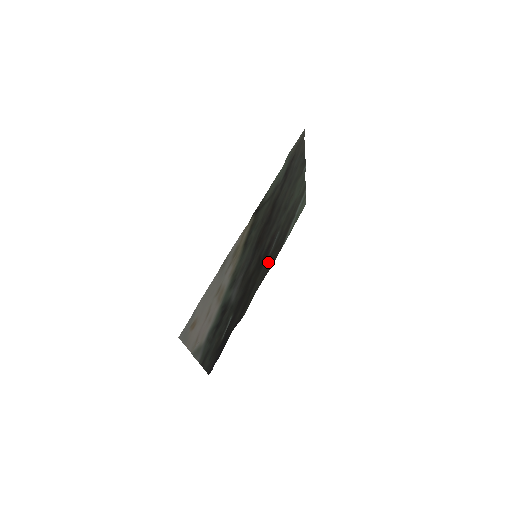
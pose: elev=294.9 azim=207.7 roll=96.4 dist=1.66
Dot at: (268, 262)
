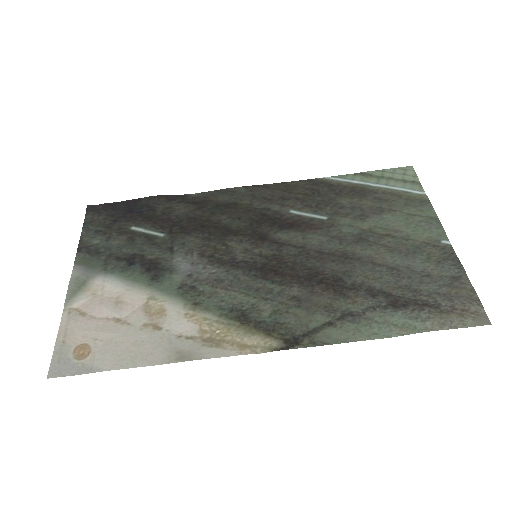
Dot at: (280, 195)
